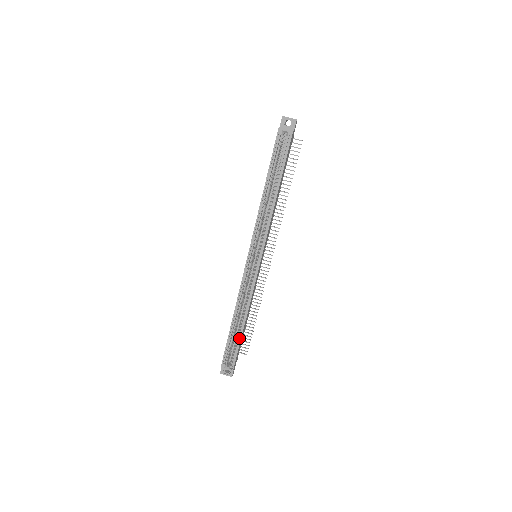
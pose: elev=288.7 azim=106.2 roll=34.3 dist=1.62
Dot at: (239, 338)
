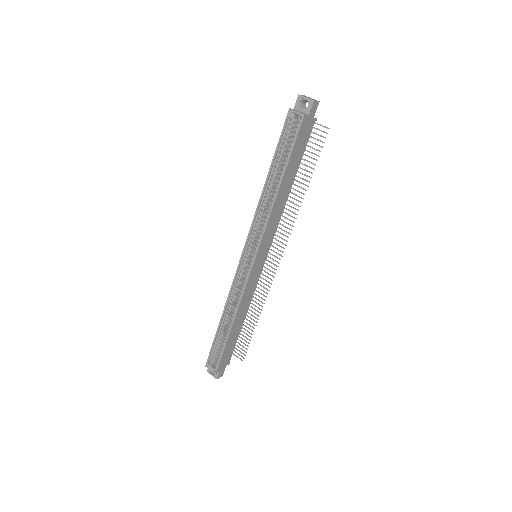
Dot at: (225, 341)
